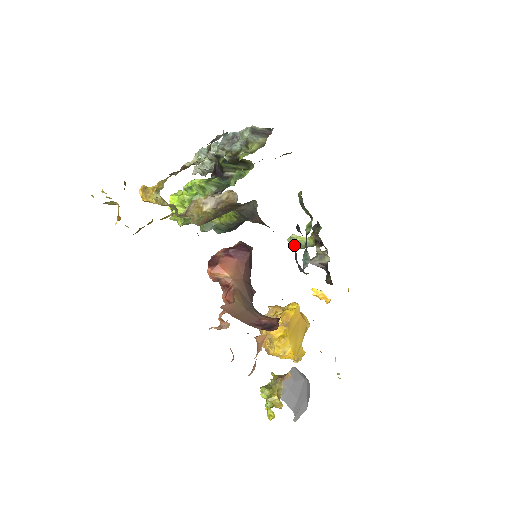
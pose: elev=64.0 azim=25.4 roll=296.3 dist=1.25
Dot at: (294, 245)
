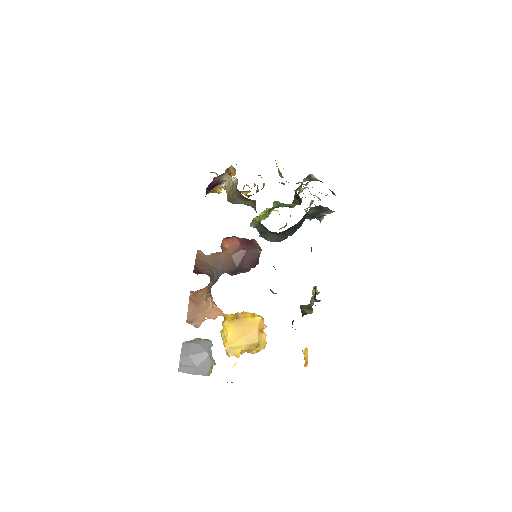
Dot at: occluded
